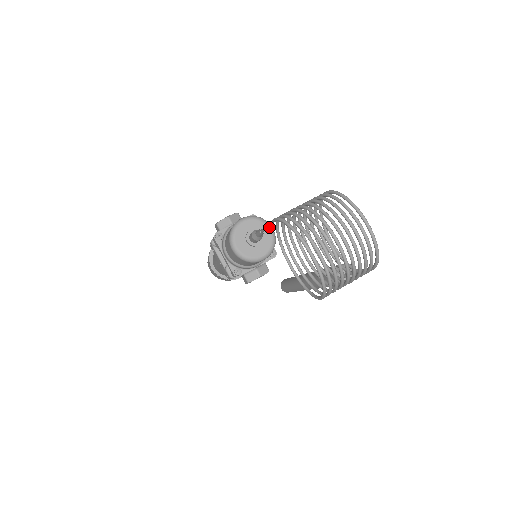
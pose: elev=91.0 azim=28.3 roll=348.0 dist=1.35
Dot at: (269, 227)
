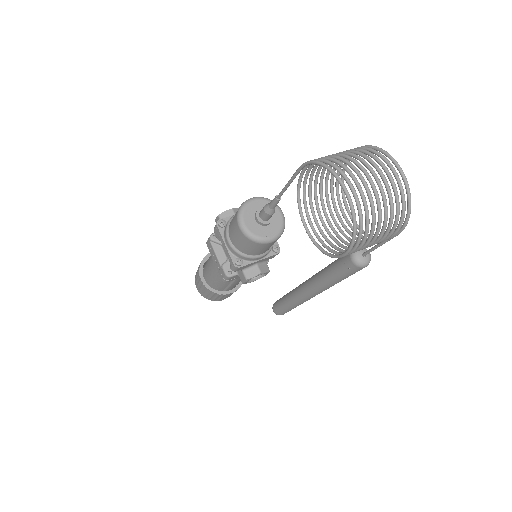
Dot at: (279, 210)
